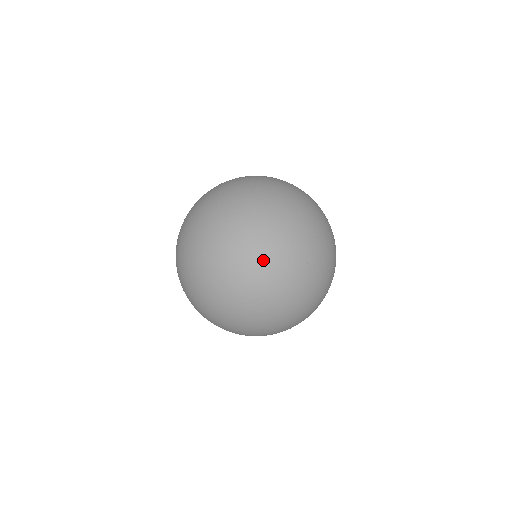
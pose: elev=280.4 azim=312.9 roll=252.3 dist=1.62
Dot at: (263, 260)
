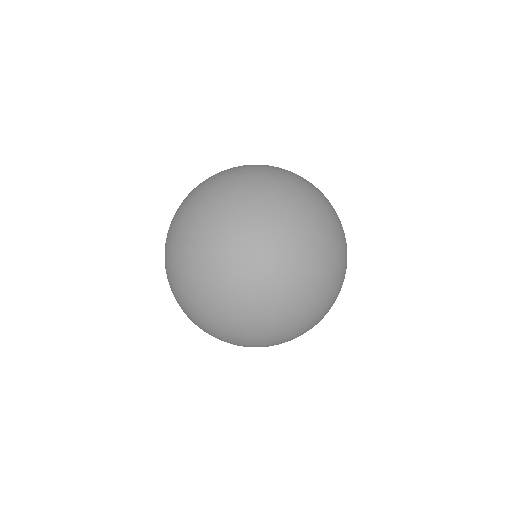
Dot at: (331, 205)
